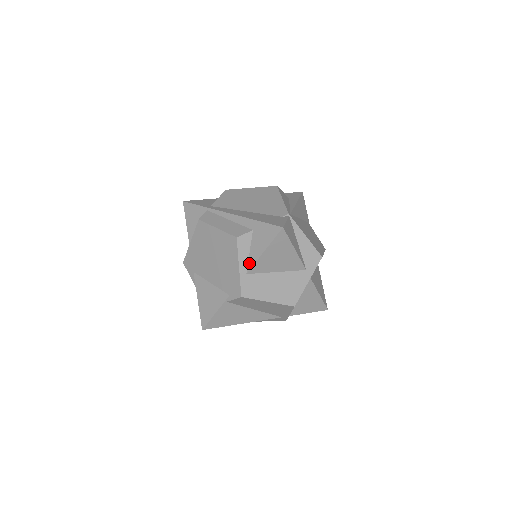
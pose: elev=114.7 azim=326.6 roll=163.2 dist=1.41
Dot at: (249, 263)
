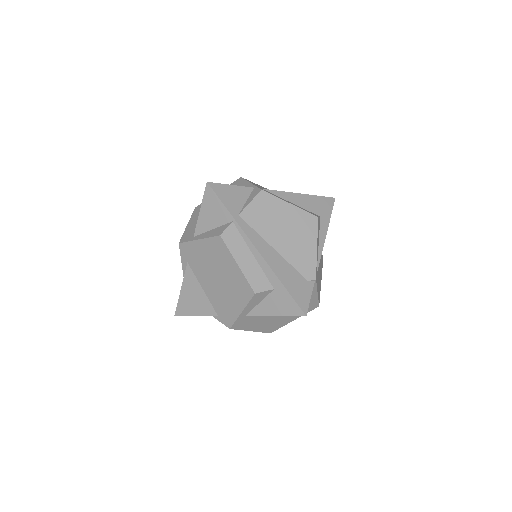
Dot at: (253, 311)
